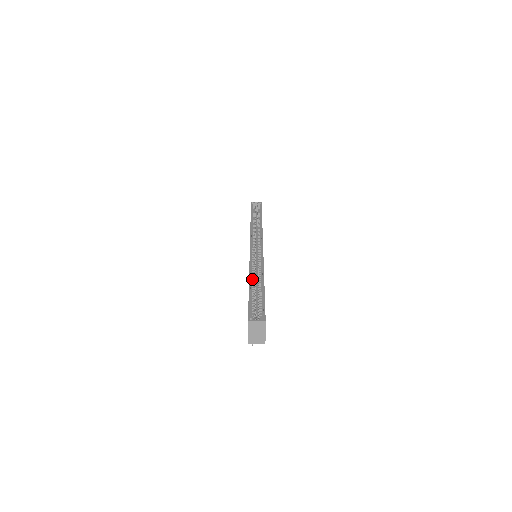
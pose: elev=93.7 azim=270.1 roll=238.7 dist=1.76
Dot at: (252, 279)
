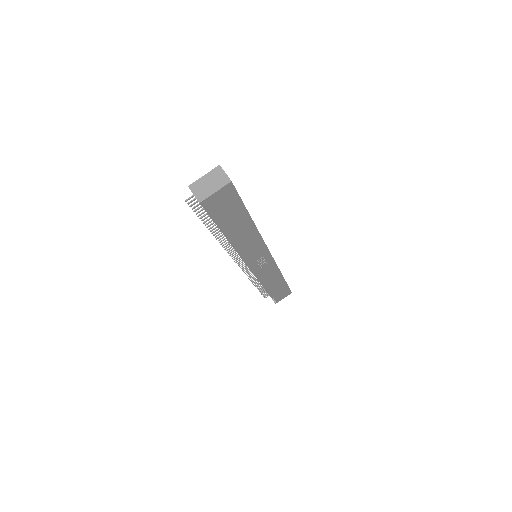
Dot at: occluded
